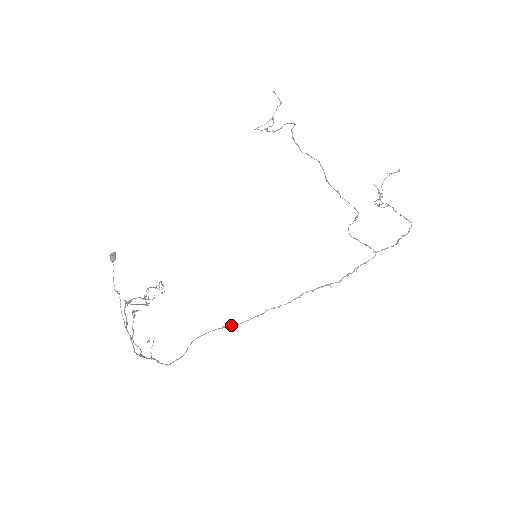
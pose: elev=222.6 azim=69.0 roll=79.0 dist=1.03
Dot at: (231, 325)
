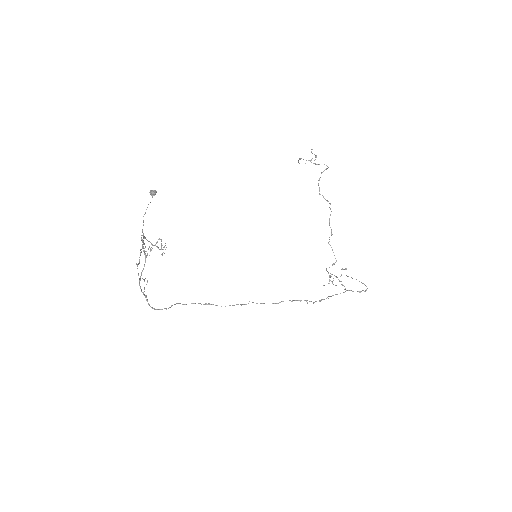
Dot at: occluded
